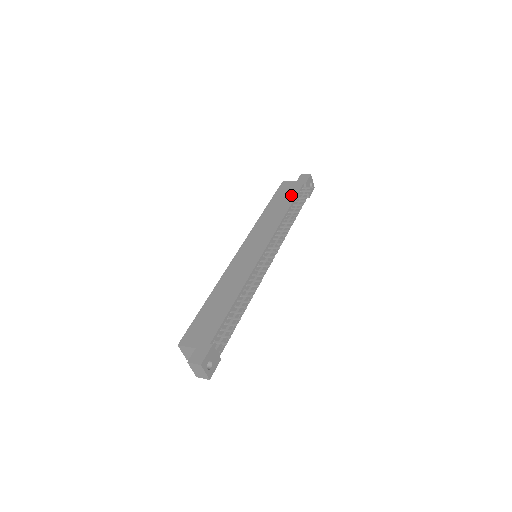
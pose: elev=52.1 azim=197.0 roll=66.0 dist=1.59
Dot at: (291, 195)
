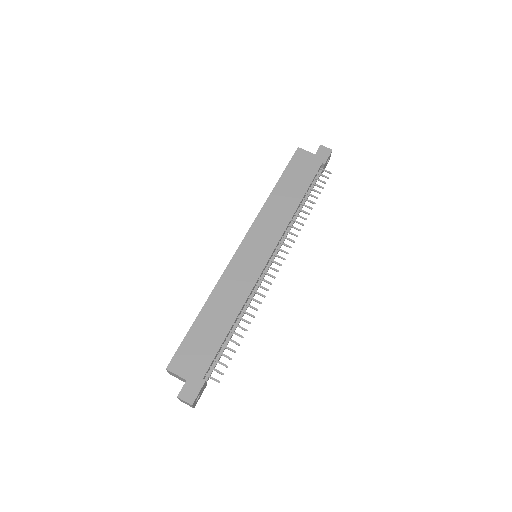
Dot at: (306, 178)
